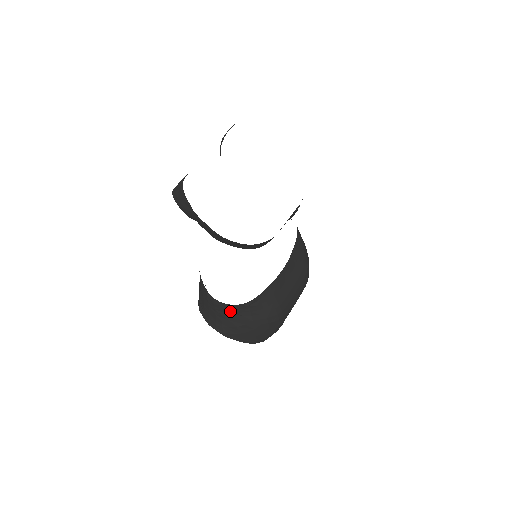
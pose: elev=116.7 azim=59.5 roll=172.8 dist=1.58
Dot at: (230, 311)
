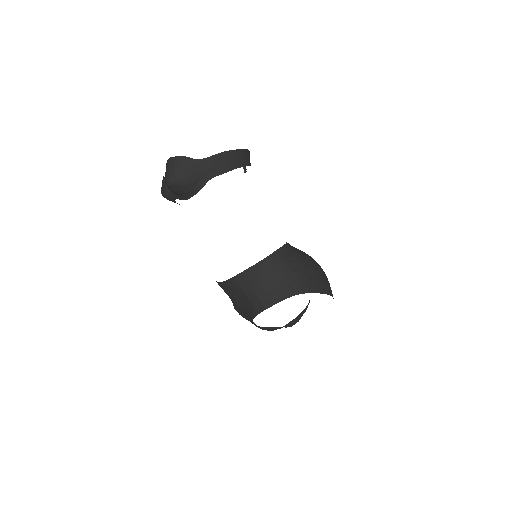
Dot at: (284, 258)
